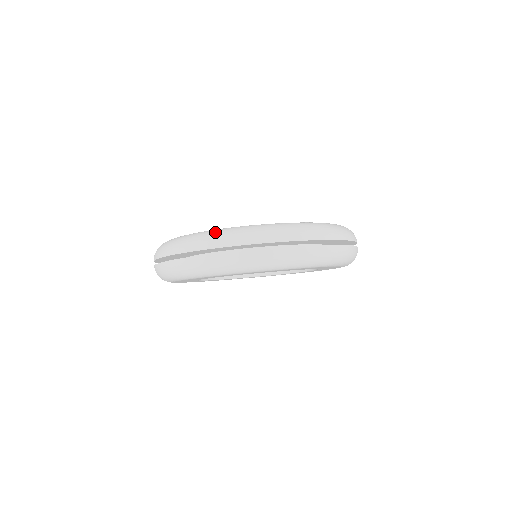
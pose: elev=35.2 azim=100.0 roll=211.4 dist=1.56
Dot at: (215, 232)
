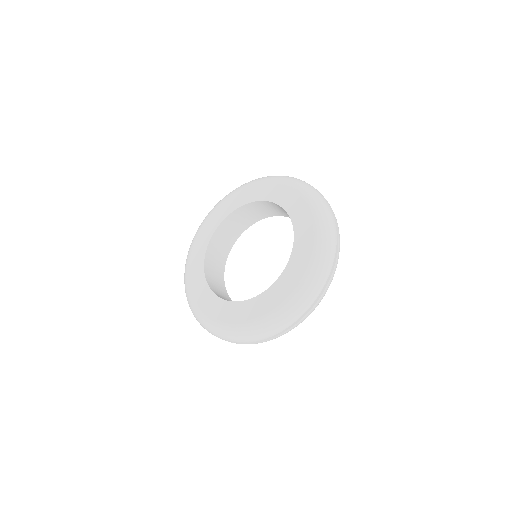
Dot at: (232, 334)
